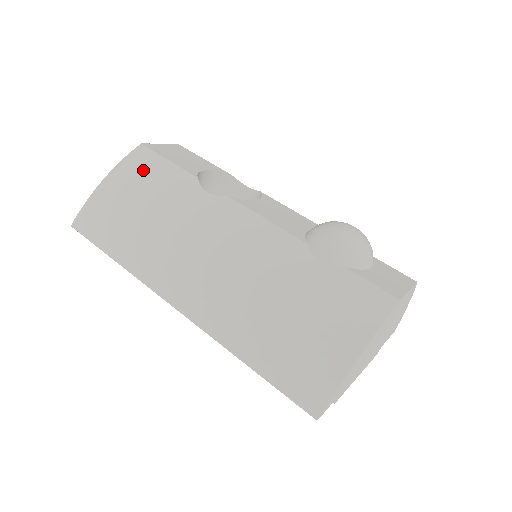
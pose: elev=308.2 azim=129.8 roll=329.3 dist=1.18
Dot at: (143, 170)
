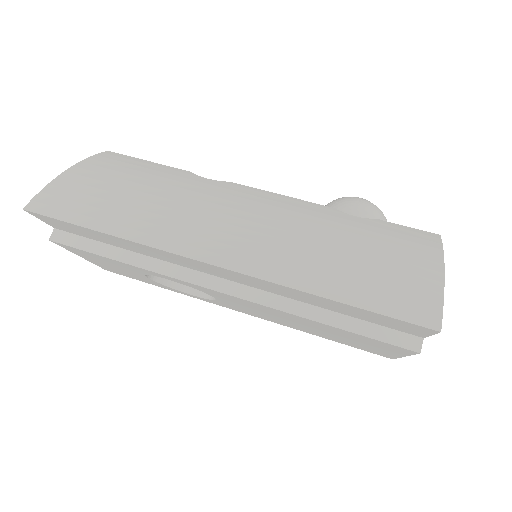
Dot at: (122, 163)
